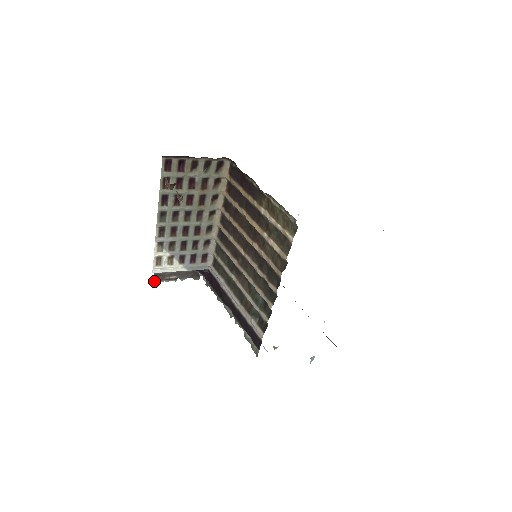
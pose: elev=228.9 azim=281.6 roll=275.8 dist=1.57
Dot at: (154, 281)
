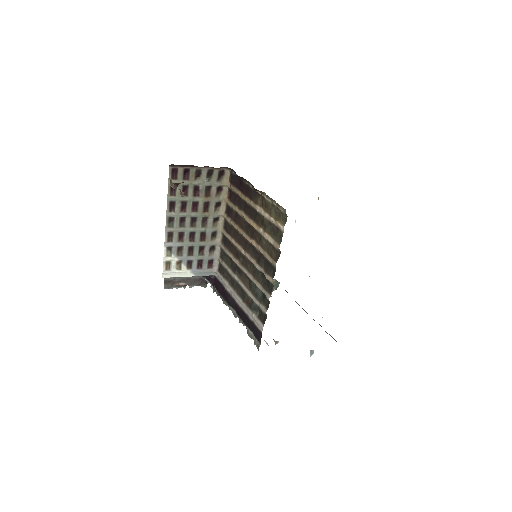
Dot at: (164, 287)
